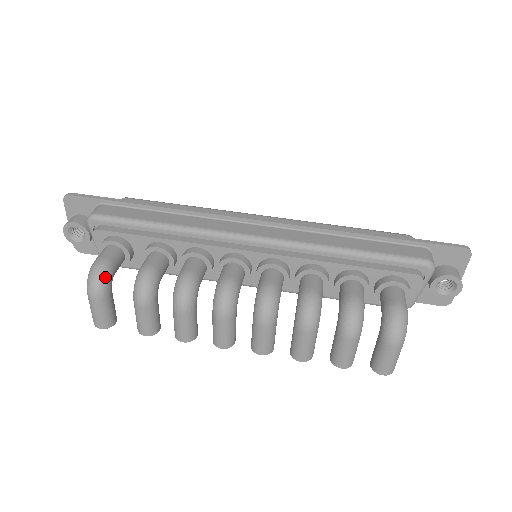
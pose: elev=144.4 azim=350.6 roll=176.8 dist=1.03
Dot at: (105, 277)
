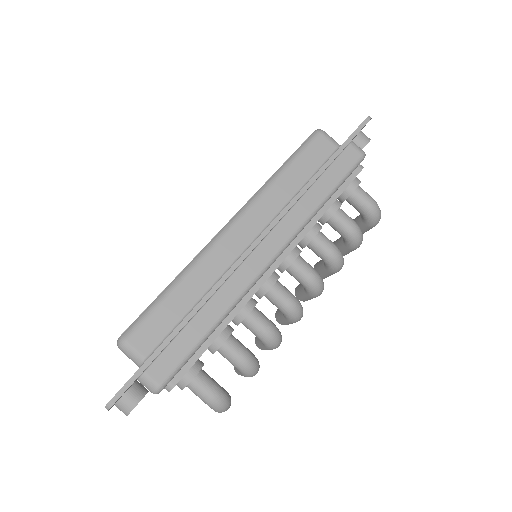
Dot at: (227, 396)
